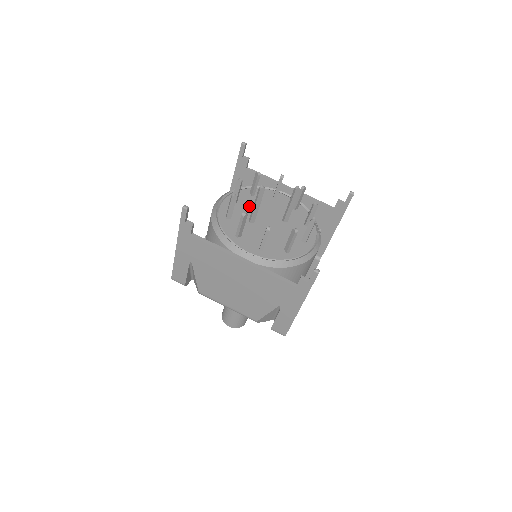
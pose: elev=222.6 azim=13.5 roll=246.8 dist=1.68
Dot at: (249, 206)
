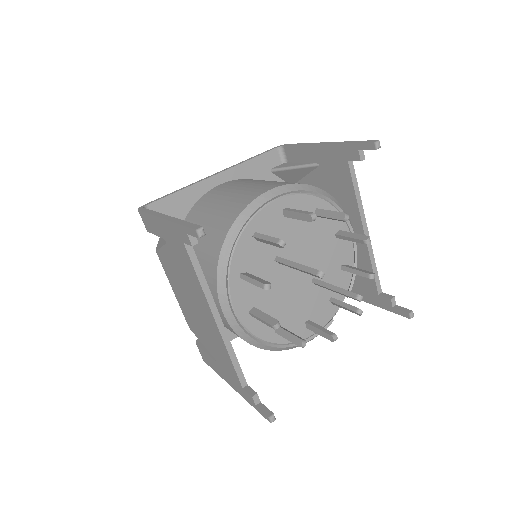
Dot at: (297, 231)
